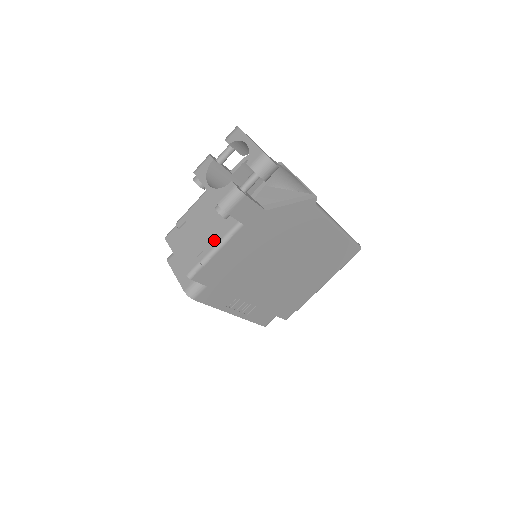
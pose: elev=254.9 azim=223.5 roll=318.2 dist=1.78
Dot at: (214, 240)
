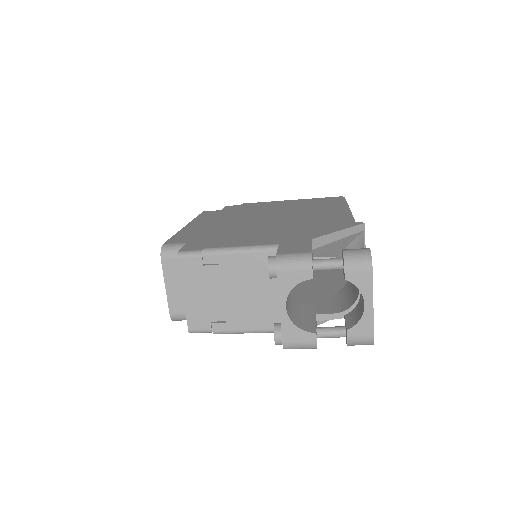
Dot at: (243, 324)
